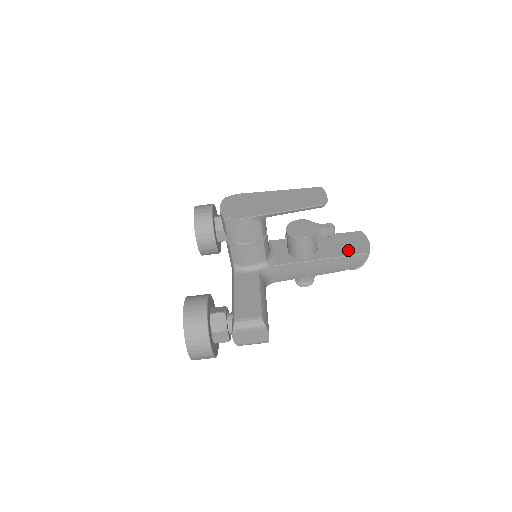
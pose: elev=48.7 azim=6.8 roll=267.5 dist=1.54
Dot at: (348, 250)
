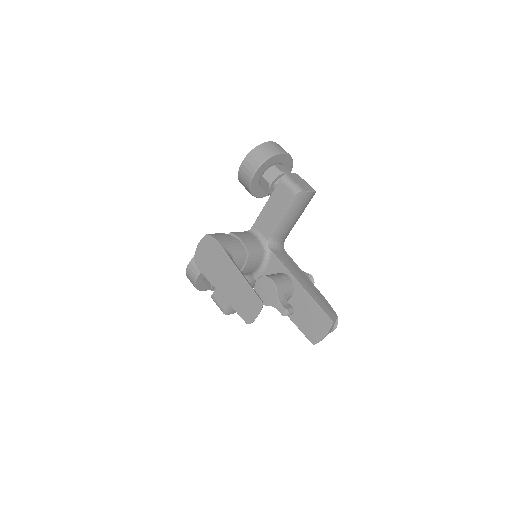
Dot at: (304, 326)
